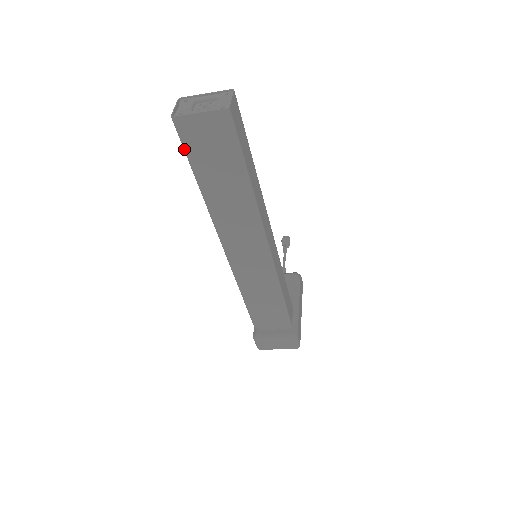
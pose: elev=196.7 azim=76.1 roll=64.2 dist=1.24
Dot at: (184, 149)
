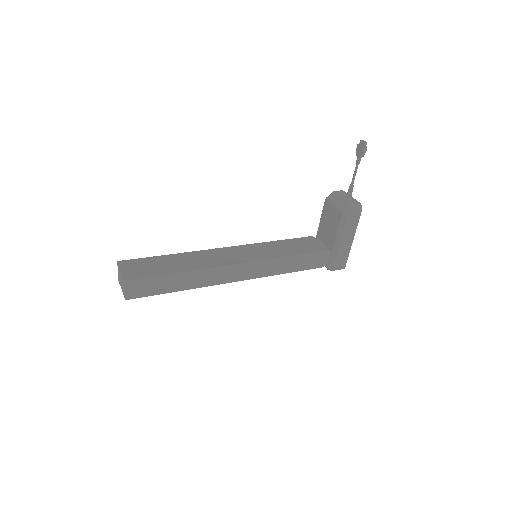
Dot at: occluded
